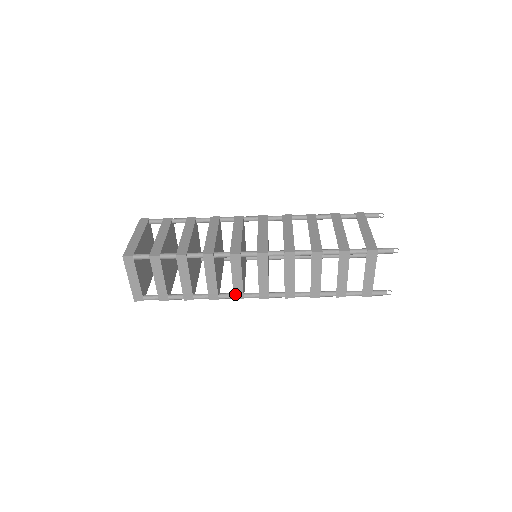
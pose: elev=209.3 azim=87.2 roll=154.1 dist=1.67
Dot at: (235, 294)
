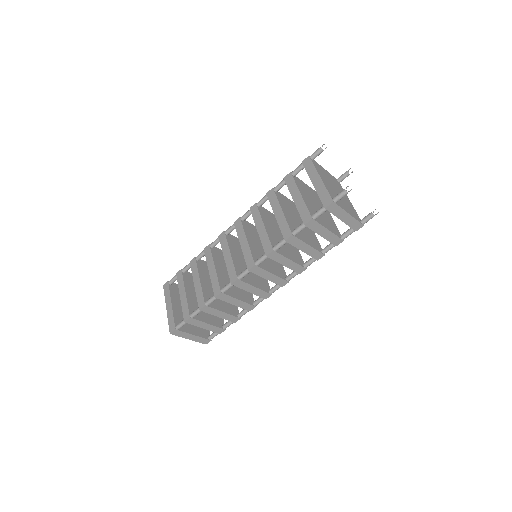
Dot at: (263, 297)
